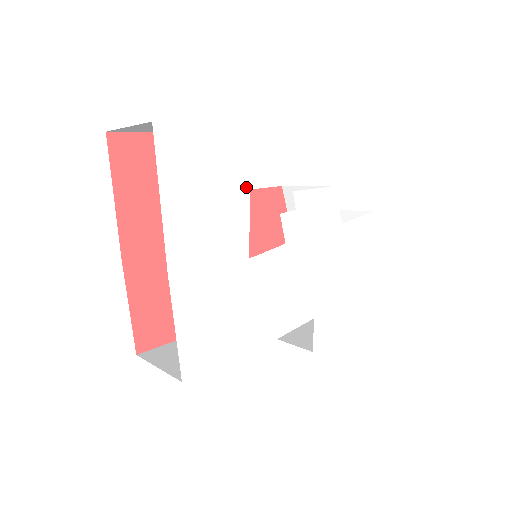
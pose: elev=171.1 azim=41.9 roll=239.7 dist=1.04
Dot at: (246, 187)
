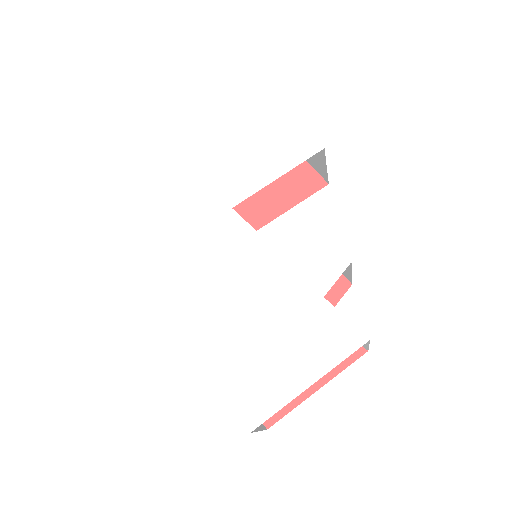
Dot at: (280, 173)
